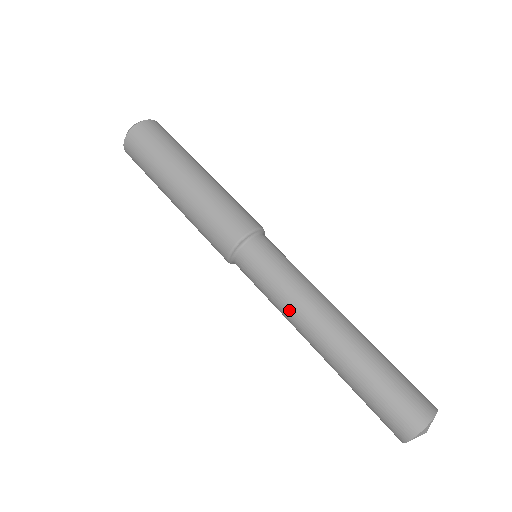
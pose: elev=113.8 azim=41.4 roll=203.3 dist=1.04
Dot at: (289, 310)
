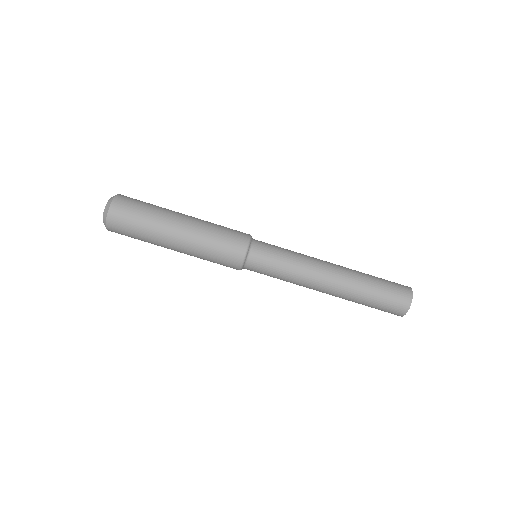
Dot at: (303, 277)
